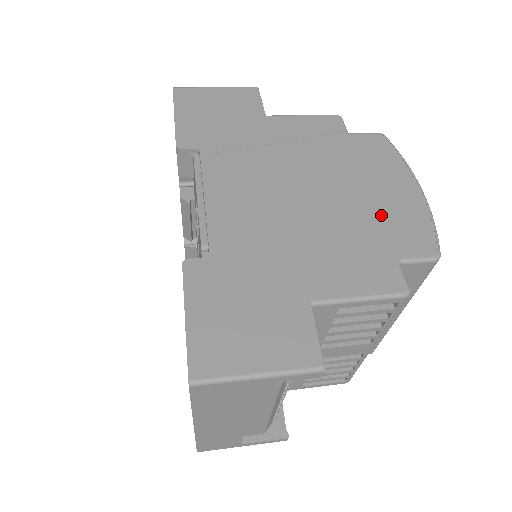
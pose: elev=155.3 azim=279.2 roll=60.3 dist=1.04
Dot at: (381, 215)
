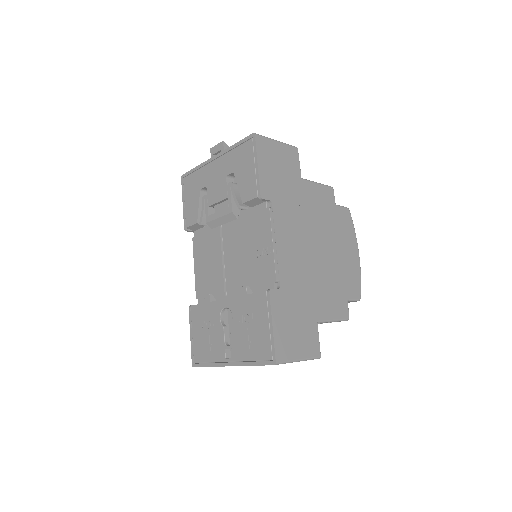
Dot at: (344, 270)
